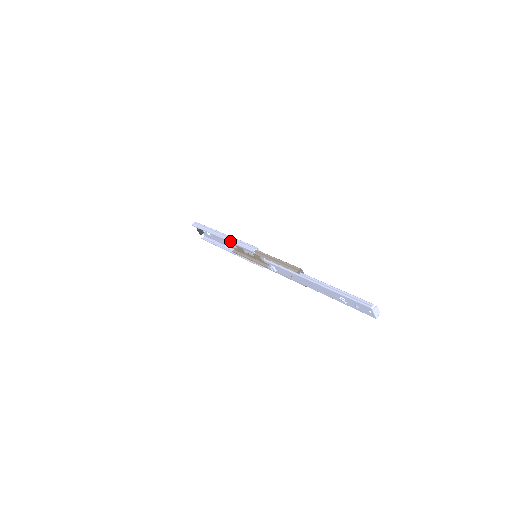
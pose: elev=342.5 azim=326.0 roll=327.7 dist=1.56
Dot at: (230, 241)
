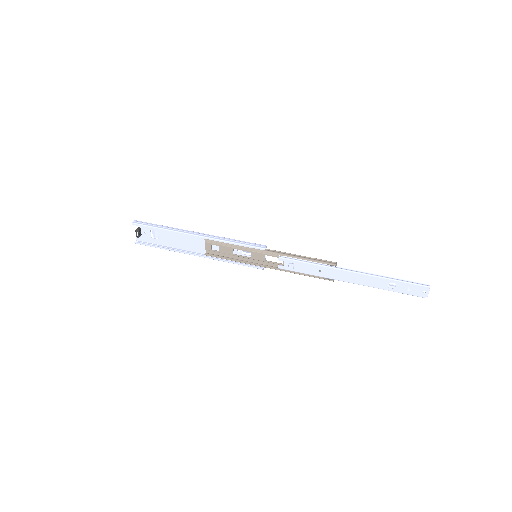
Dot at: (220, 239)
